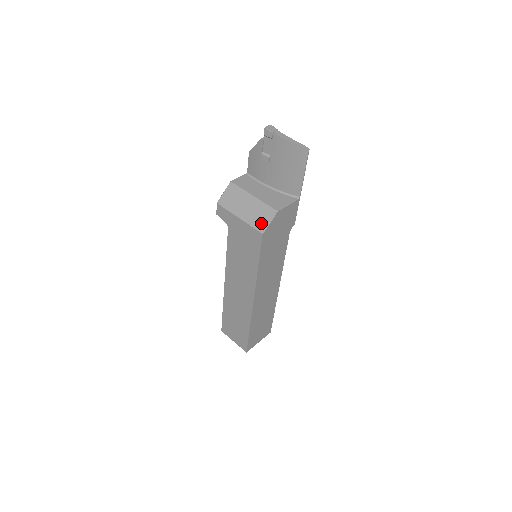
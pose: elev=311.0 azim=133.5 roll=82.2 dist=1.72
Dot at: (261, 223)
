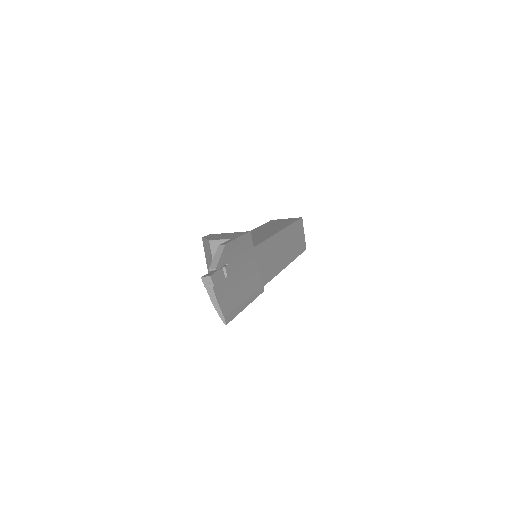
Dot at: occluded
